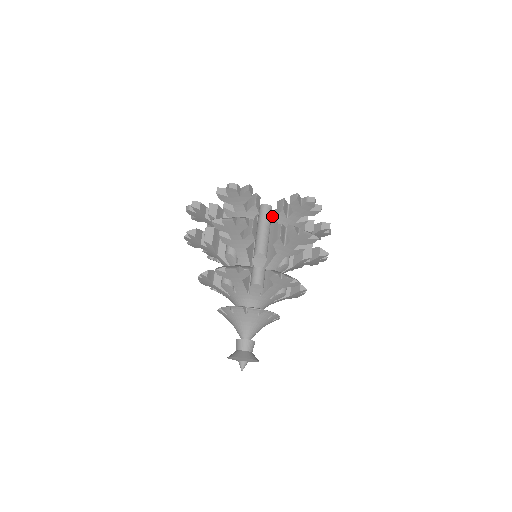
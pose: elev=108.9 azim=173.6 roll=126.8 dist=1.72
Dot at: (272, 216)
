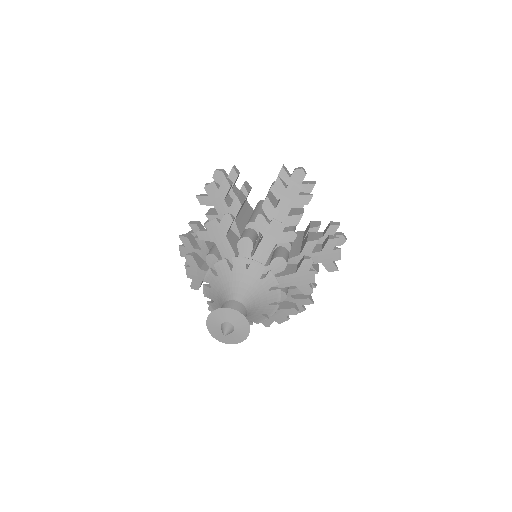
Dot at: occluded
